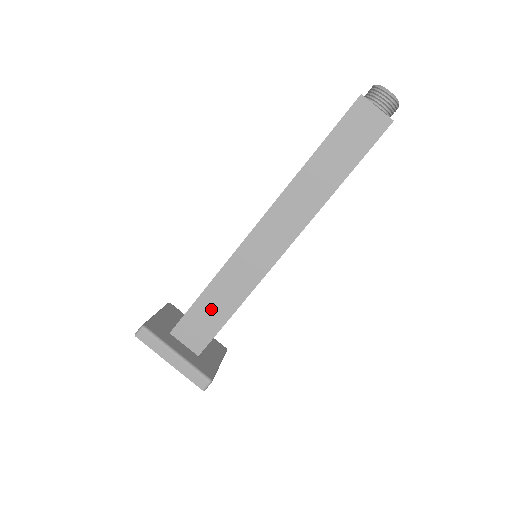
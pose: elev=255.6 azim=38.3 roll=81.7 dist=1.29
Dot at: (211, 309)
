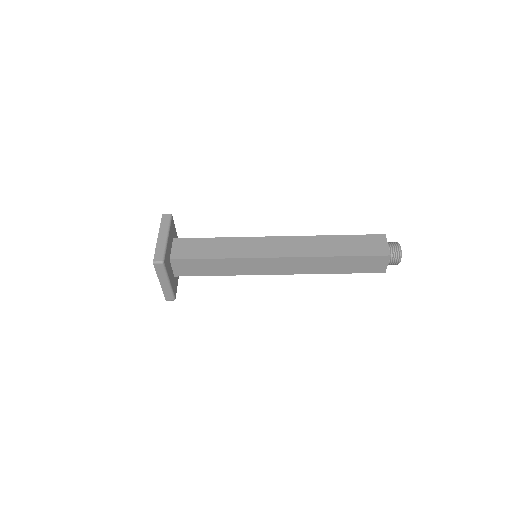
Dot at: (207, 267)
